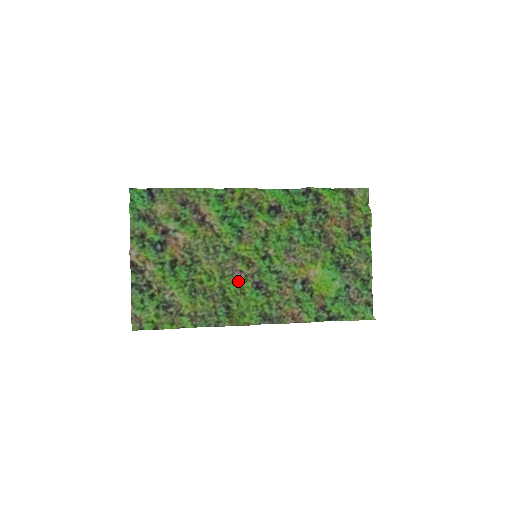
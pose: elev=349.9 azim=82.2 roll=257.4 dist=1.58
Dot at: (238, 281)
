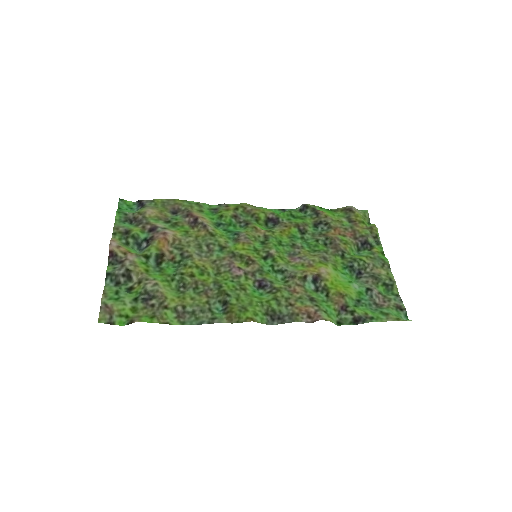
Dot at: (236, 278)
